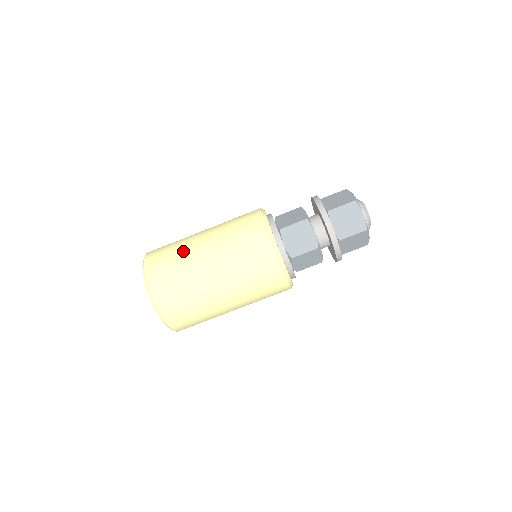
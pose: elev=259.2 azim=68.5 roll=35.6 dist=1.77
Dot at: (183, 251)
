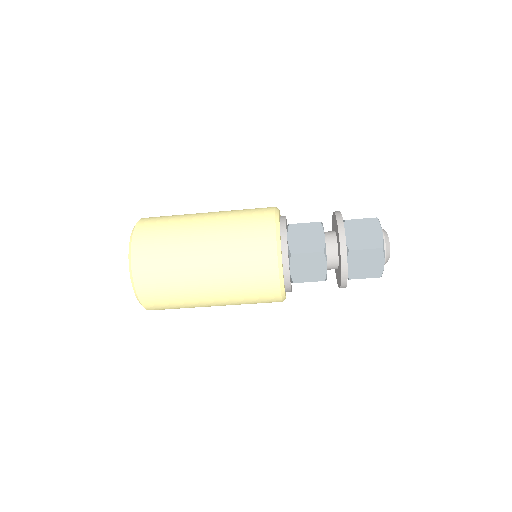
Dot at: (178, 253)
